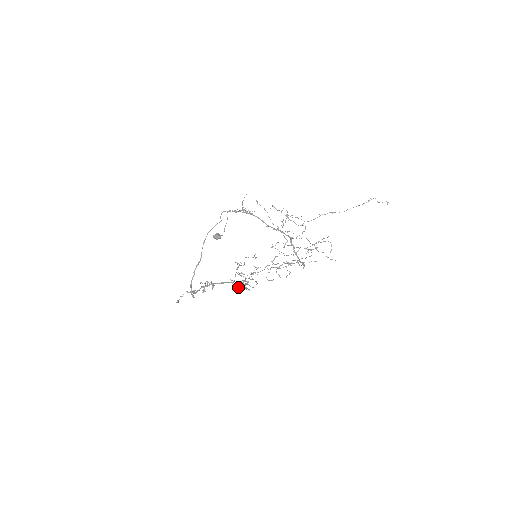
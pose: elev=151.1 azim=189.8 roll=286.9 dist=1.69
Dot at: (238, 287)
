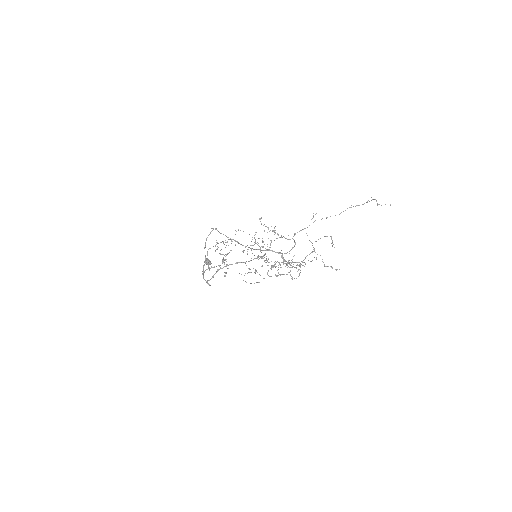
Dot at: (250, 269)
